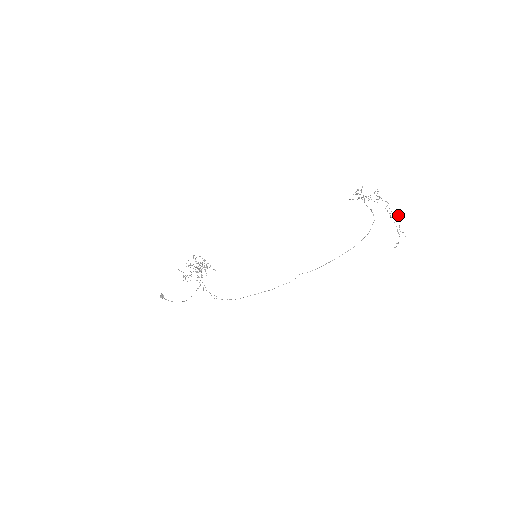
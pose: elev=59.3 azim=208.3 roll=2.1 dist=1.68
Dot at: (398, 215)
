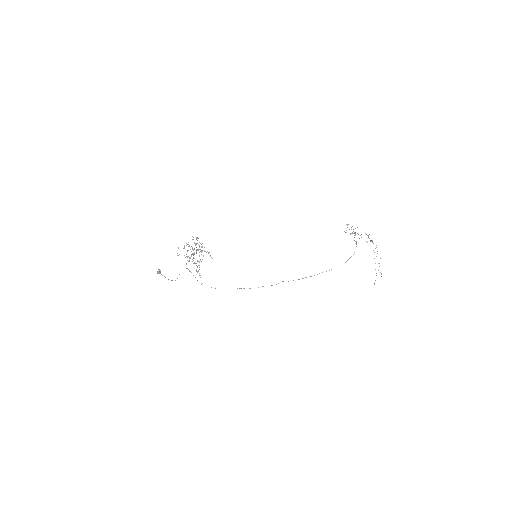
Dot at: (380, 258)
